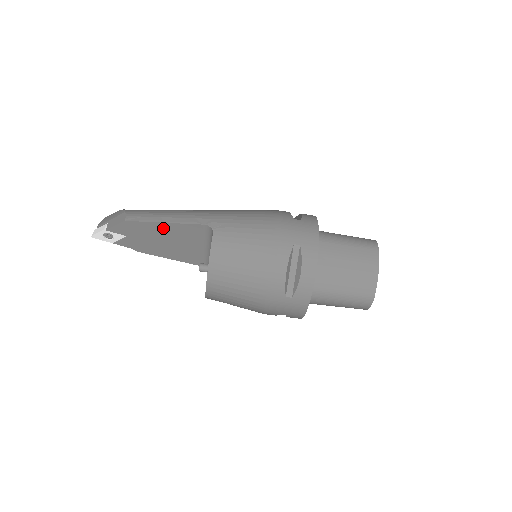
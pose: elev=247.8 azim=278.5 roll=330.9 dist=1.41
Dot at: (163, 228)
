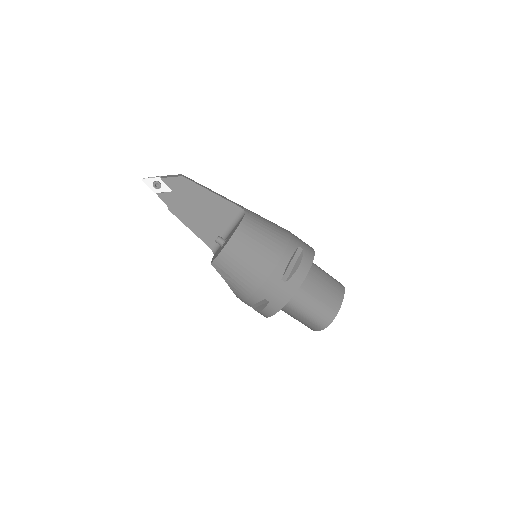
Dot at: (207, 196)
